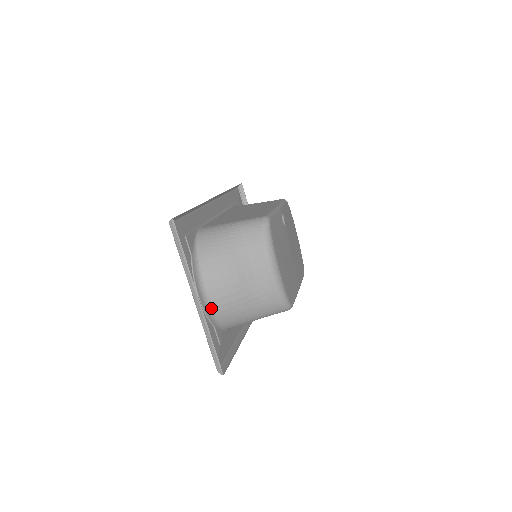
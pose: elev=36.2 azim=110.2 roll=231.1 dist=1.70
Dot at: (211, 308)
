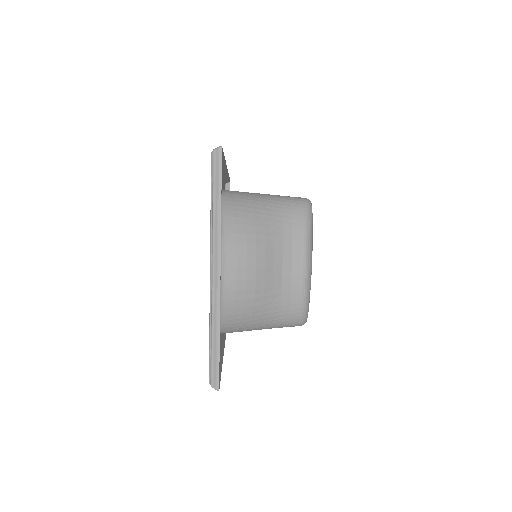
Dot at: (220, 292)
